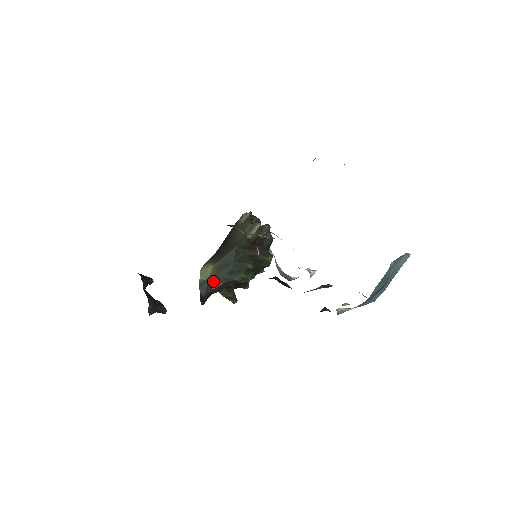
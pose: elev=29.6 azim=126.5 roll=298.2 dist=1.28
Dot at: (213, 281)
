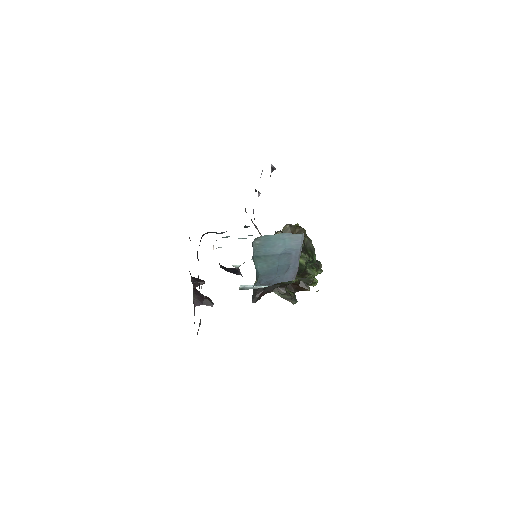
Dot at: occluded
